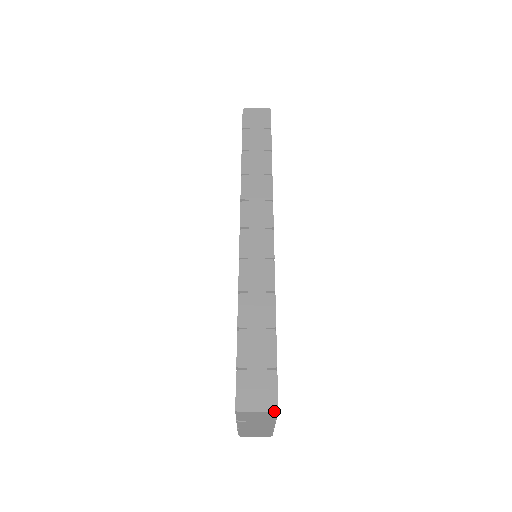
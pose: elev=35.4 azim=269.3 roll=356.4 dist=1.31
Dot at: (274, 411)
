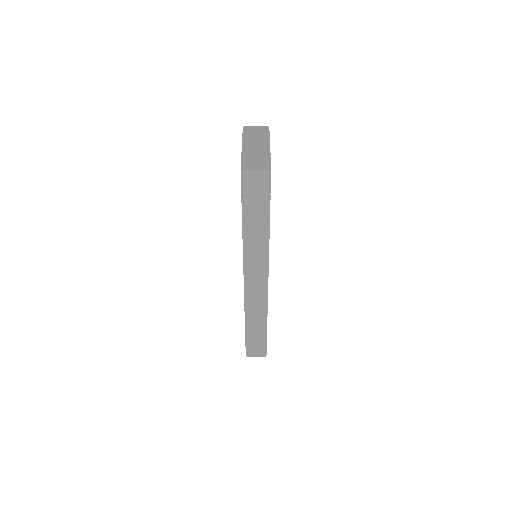
Dot at: occluded
